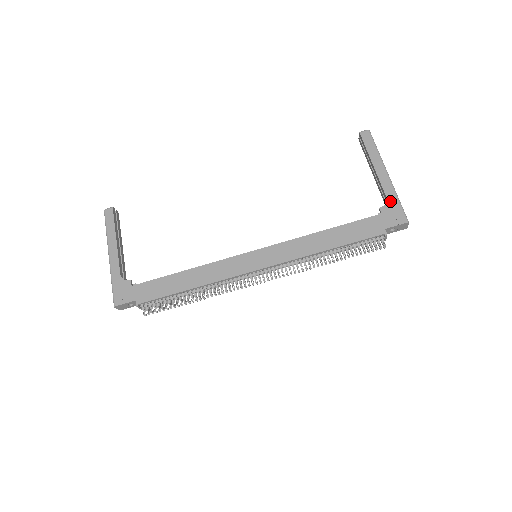
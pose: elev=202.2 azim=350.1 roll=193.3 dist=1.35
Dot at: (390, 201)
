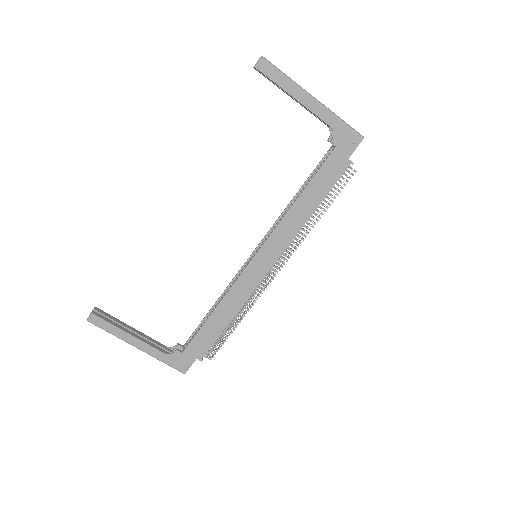
Dot at: (336, 128)
